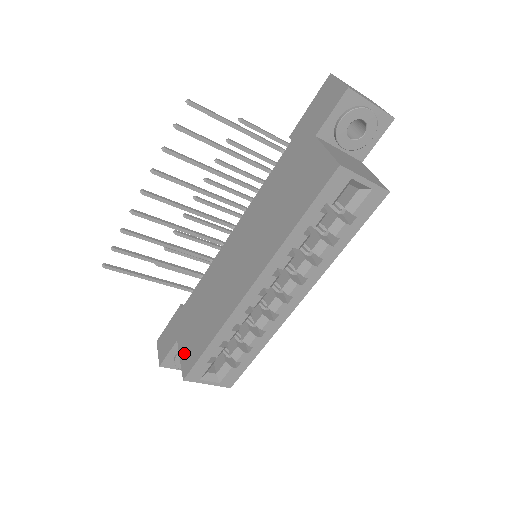
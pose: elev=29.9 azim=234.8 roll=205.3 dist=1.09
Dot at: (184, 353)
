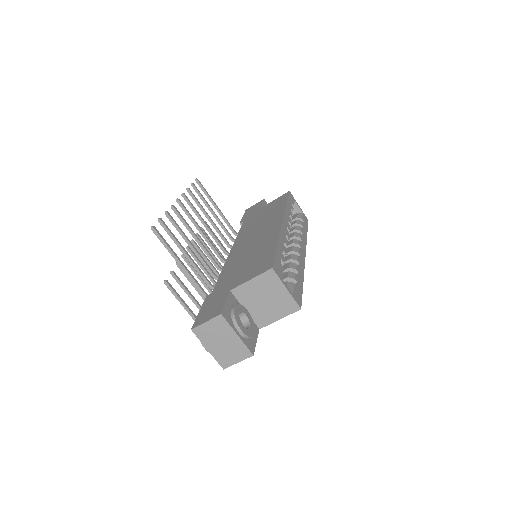
Dot at: (252, 274)
